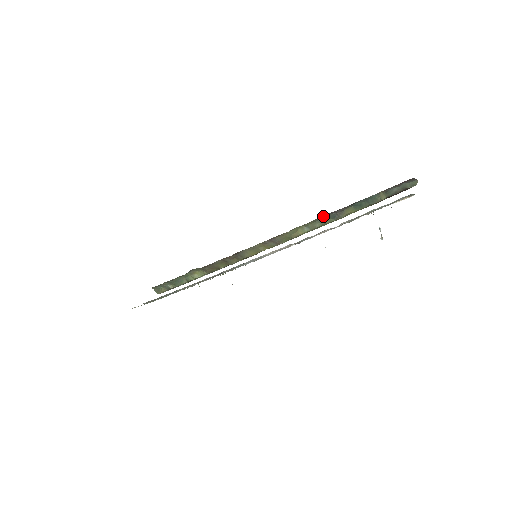
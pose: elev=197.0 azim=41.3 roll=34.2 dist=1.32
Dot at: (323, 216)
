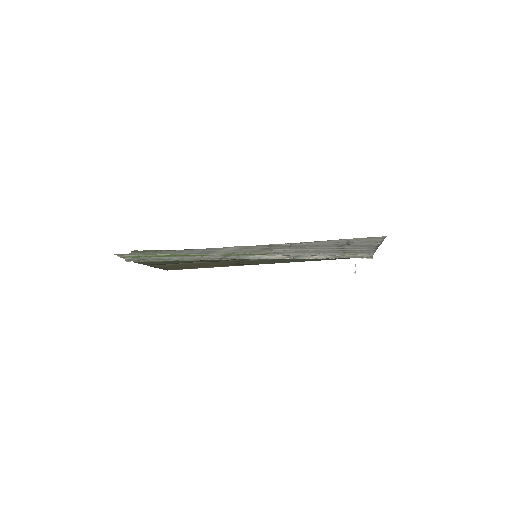
Dot at: occluded
